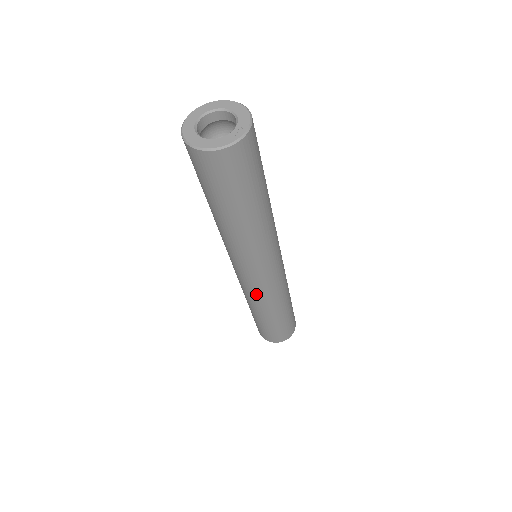
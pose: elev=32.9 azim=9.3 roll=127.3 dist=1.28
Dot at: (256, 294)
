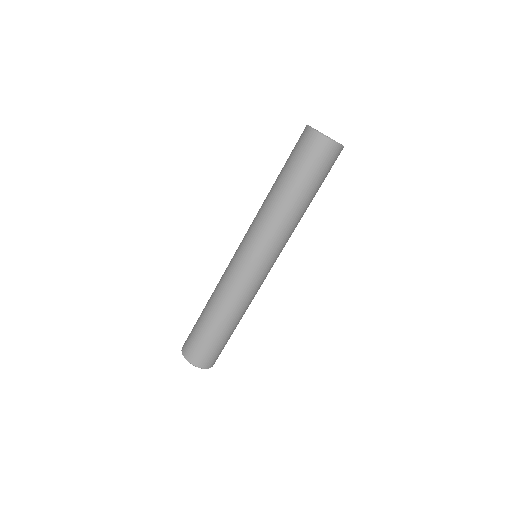
Dot at: (245, 287)
